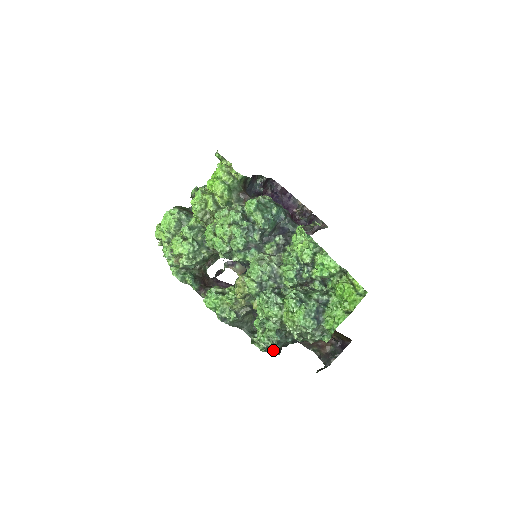
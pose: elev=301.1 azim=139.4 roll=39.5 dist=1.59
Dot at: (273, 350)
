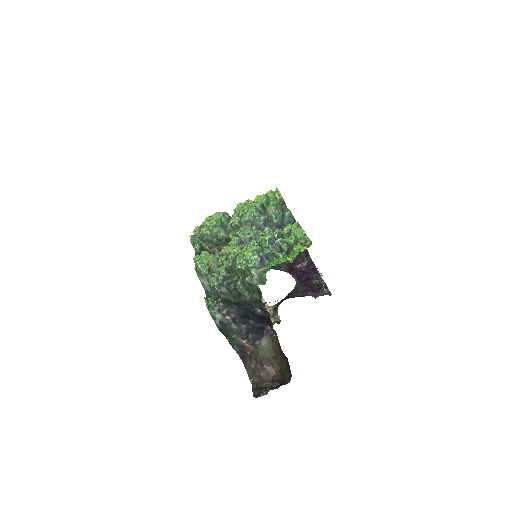
Dot at: (216, 319)
